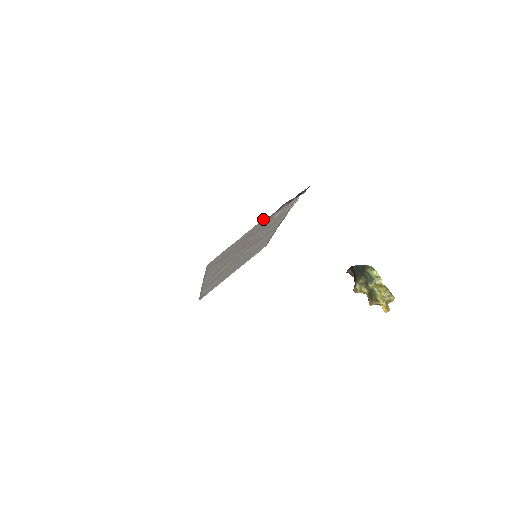
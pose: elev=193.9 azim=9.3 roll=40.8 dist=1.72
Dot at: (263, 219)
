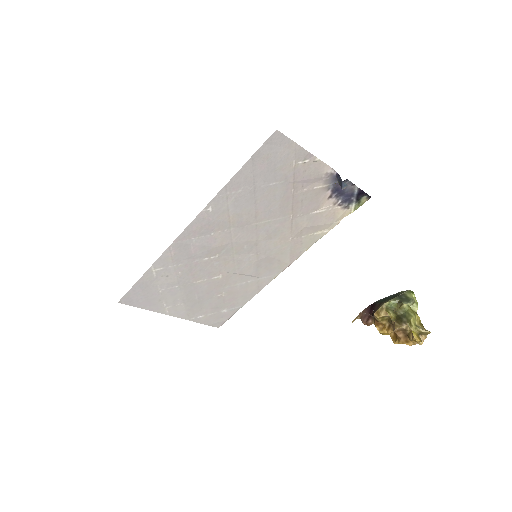
Dot at: (331, 170)
